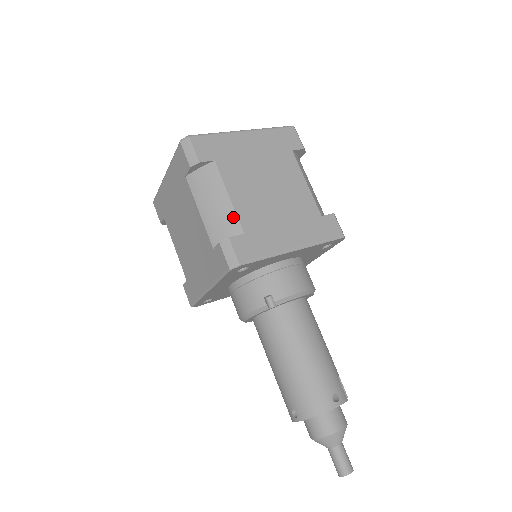
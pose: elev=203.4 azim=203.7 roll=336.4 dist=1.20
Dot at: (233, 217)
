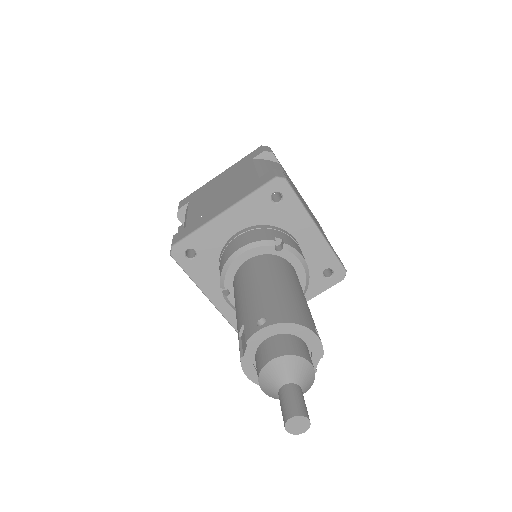
Dot at: occluded
